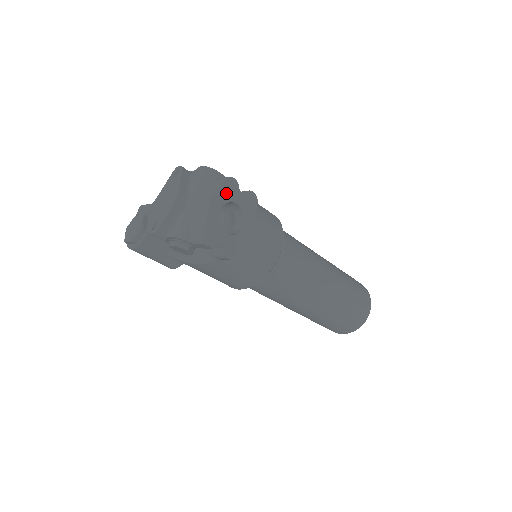
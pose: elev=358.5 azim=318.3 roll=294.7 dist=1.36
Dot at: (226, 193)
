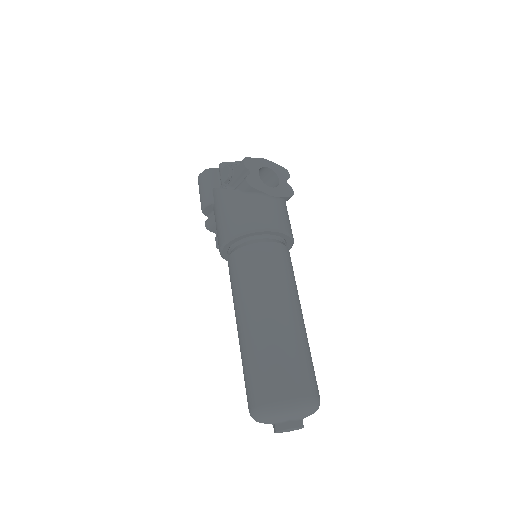
Dot at: (279, 170)
